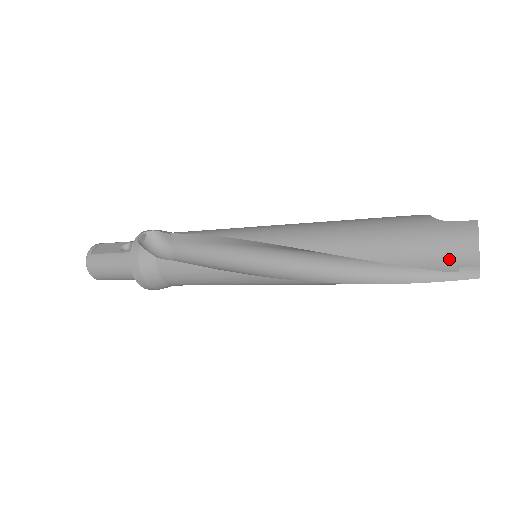
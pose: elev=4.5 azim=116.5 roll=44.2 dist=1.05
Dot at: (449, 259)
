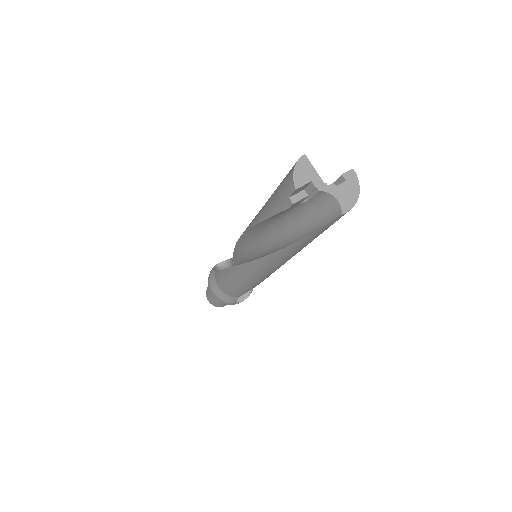
Dot at: (285, 195)
